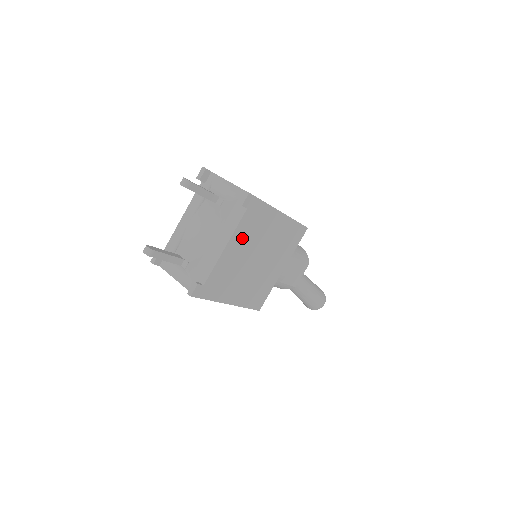
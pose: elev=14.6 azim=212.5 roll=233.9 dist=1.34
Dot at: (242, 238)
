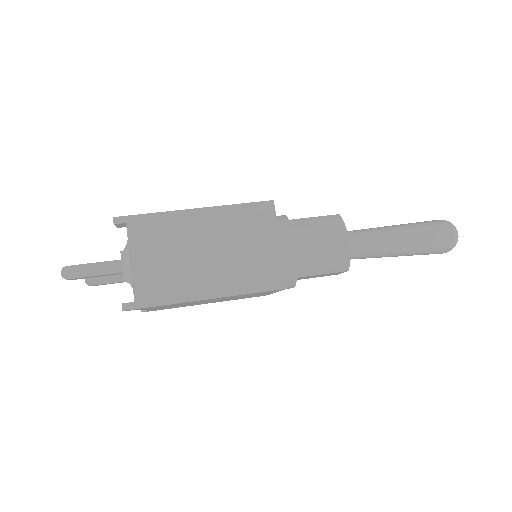
Dot at: (162, 307)
